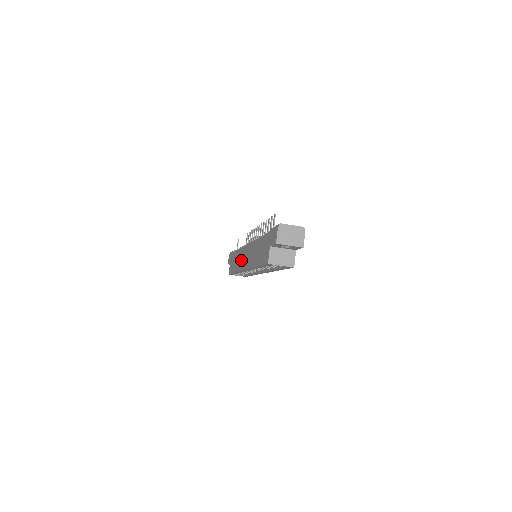
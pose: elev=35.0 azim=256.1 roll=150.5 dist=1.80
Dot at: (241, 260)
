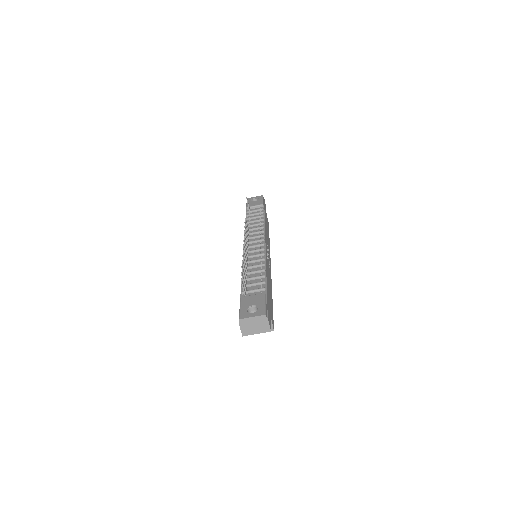
Dot at: occluded
